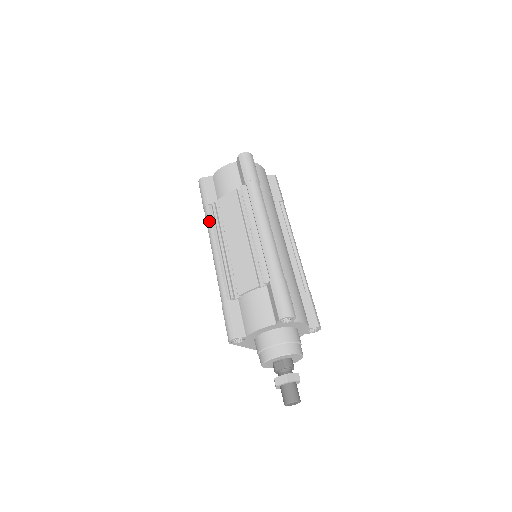
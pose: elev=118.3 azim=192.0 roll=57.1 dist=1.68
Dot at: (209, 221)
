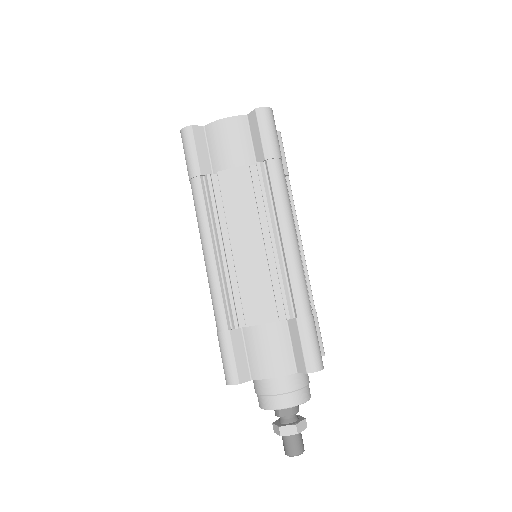
Dot at: (201, 203)
